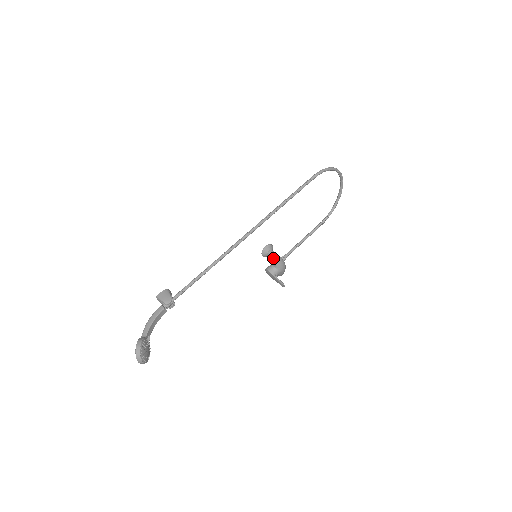
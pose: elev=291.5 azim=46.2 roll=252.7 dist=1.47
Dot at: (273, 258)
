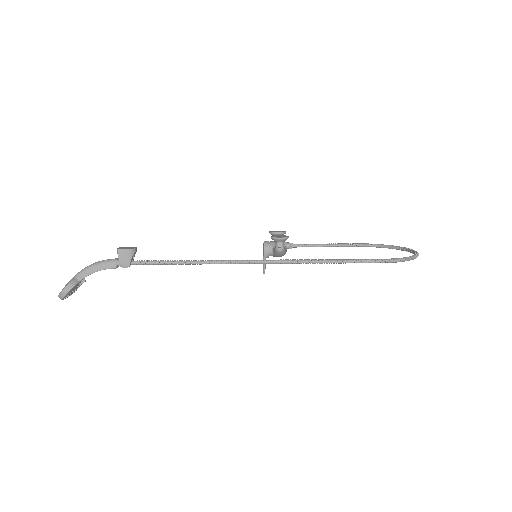
Dot at: (276, 251)
